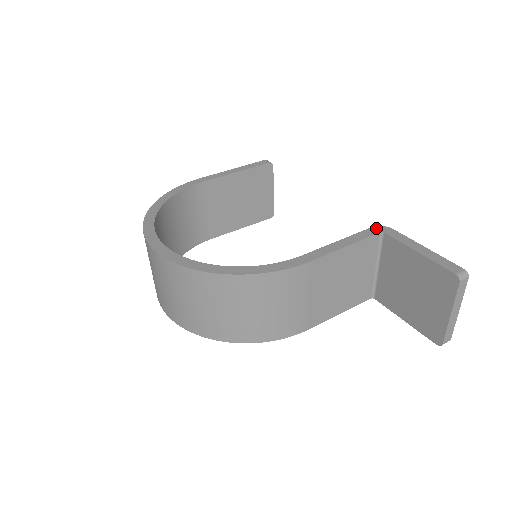
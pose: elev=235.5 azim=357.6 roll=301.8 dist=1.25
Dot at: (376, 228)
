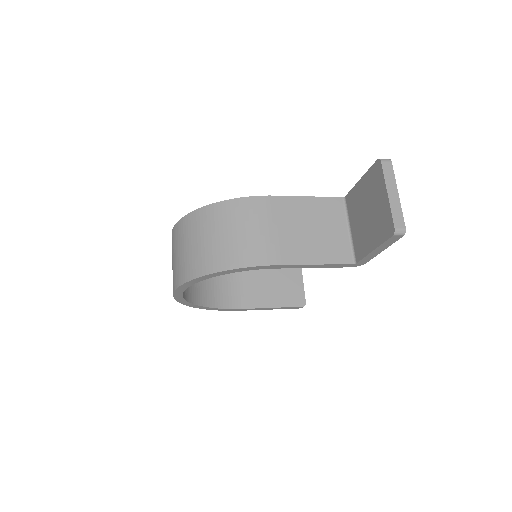
Dot at: occluded
